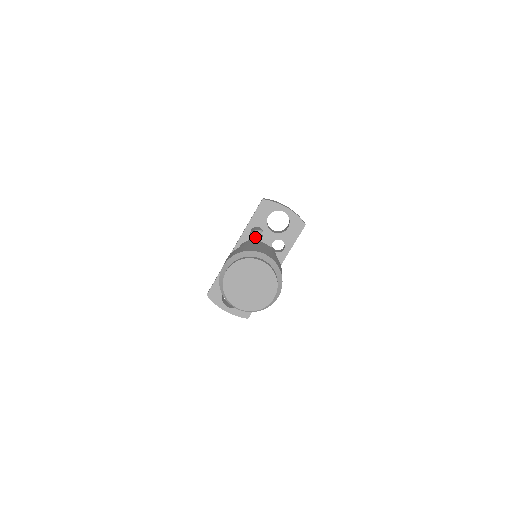
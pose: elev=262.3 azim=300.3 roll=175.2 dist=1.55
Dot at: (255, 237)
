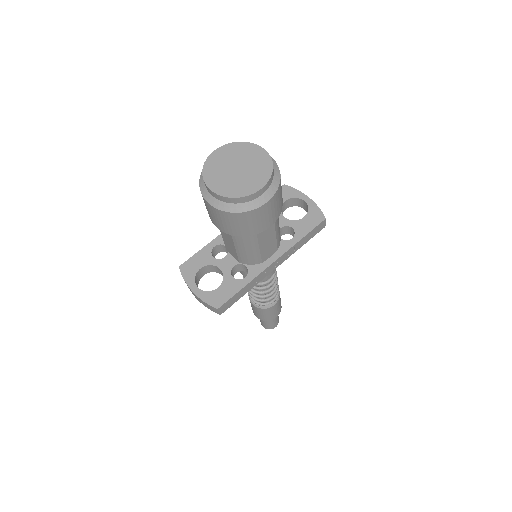
Dot at: occluded
